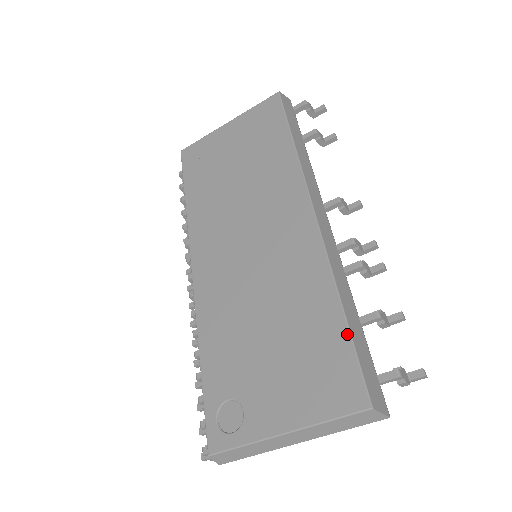
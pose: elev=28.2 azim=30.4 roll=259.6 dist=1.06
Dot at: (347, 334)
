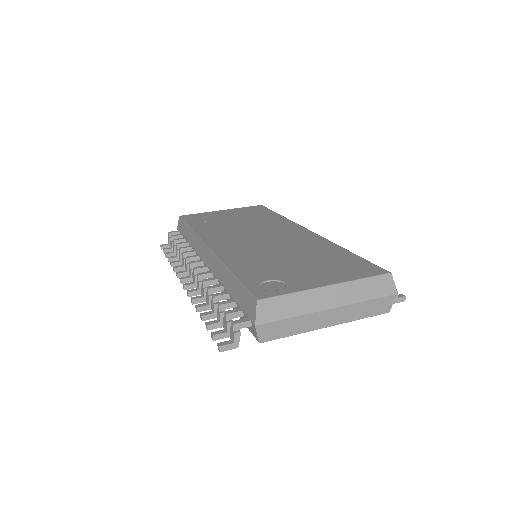
Dot at: (357, 256)
